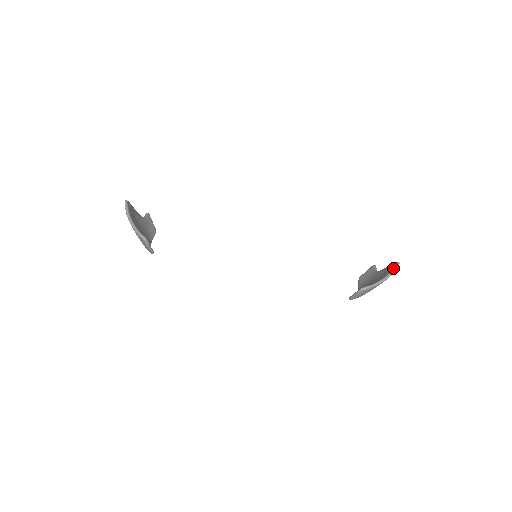
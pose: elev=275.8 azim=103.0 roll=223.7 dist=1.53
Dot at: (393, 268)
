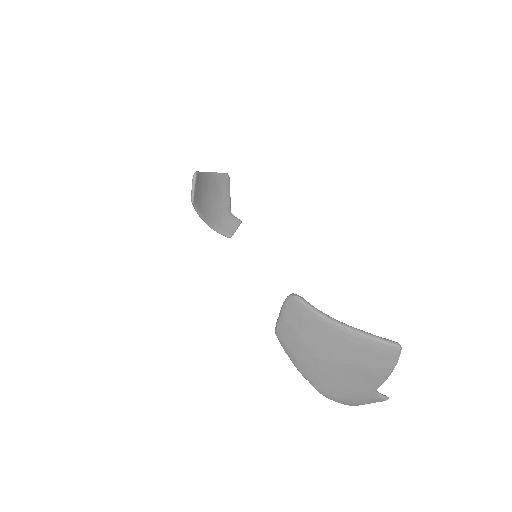
Dot at: occluded
